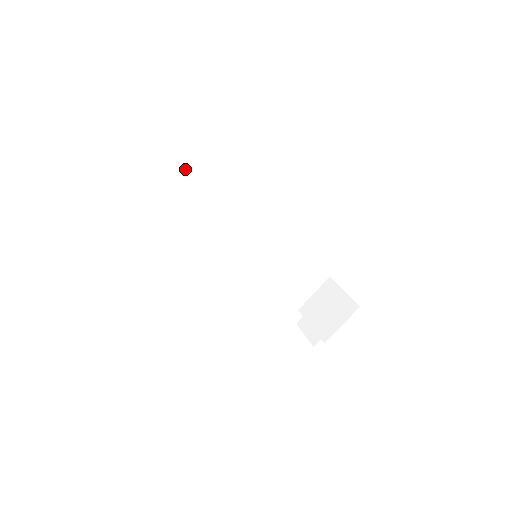
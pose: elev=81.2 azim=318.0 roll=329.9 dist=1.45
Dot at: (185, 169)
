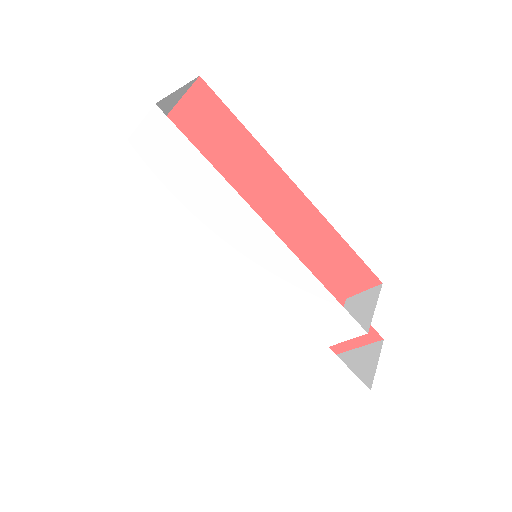
Dot at: occluded
